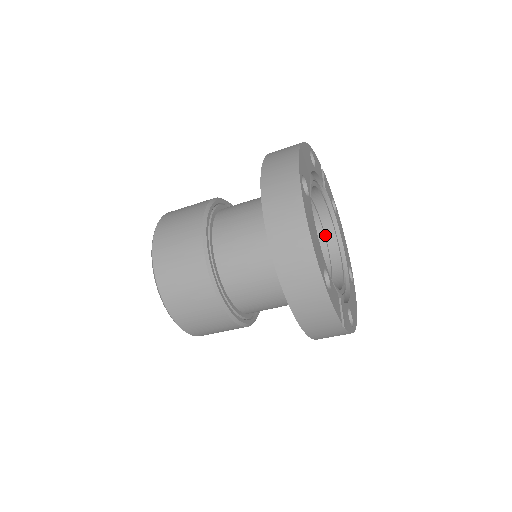
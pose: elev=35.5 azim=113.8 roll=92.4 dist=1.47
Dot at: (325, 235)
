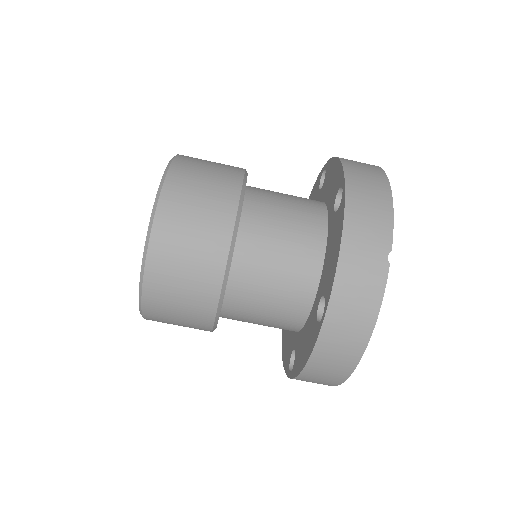
Dot at: occluded
